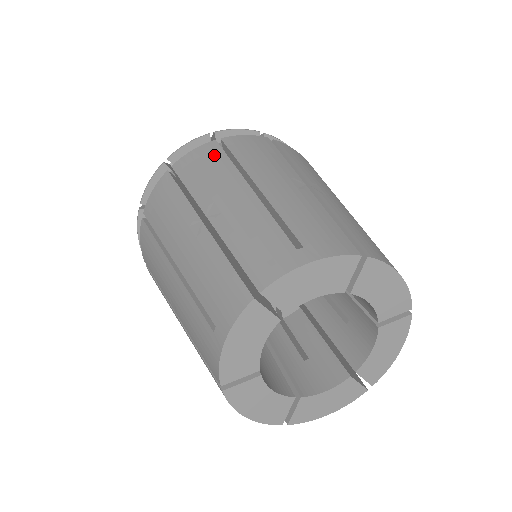
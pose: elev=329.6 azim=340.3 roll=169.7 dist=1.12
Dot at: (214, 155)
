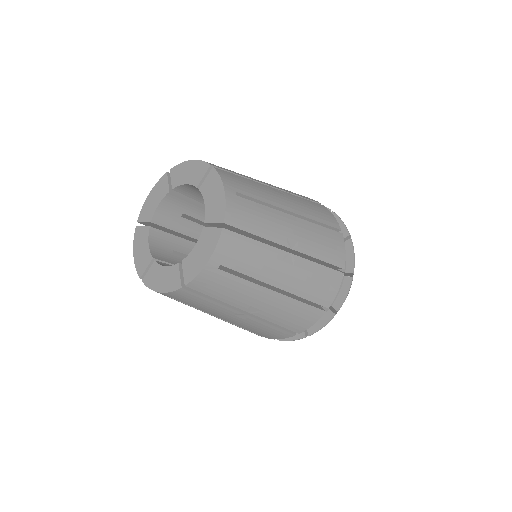
Dot at: occluded
